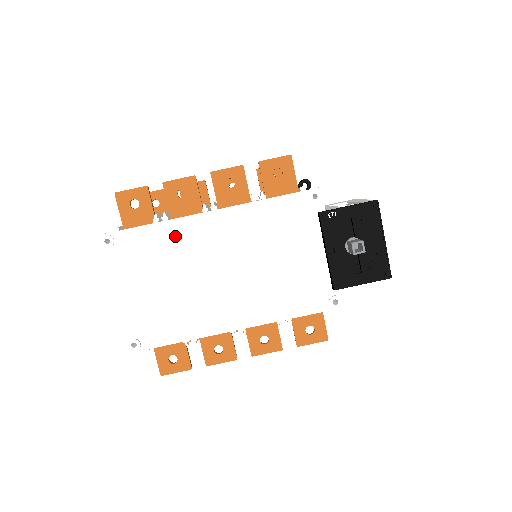
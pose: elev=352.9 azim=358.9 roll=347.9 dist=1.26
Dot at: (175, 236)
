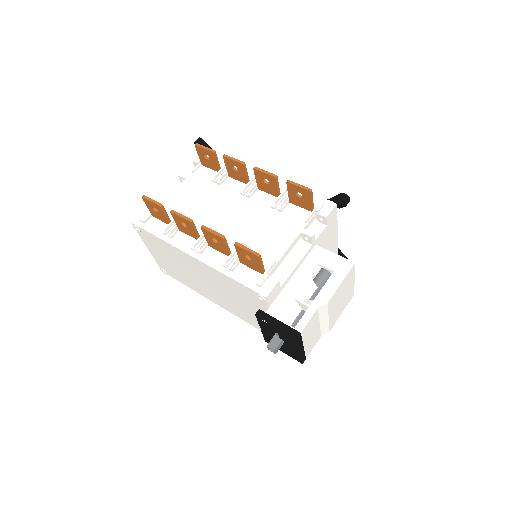
Dot at: (174, 252)
